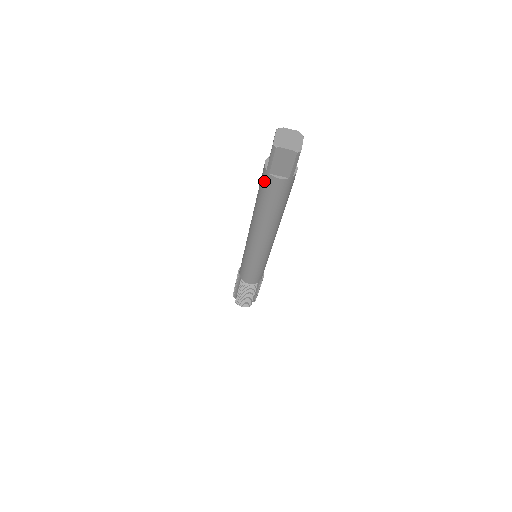
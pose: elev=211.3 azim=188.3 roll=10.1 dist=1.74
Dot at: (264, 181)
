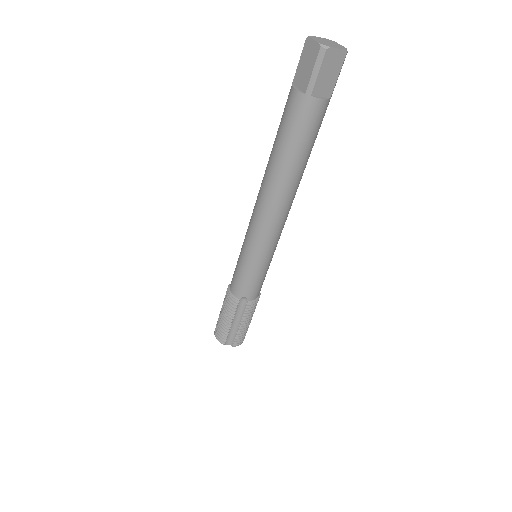
Dot at: occluded
